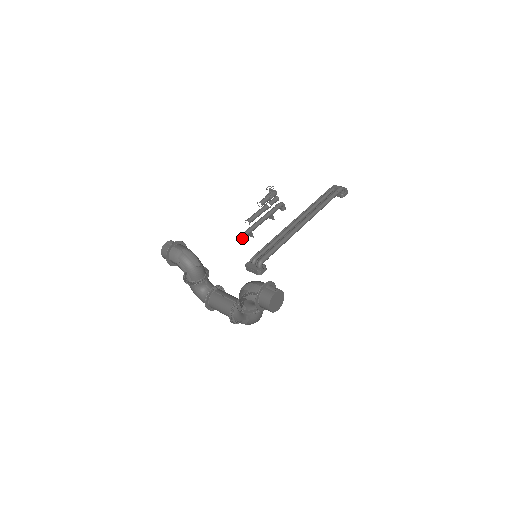
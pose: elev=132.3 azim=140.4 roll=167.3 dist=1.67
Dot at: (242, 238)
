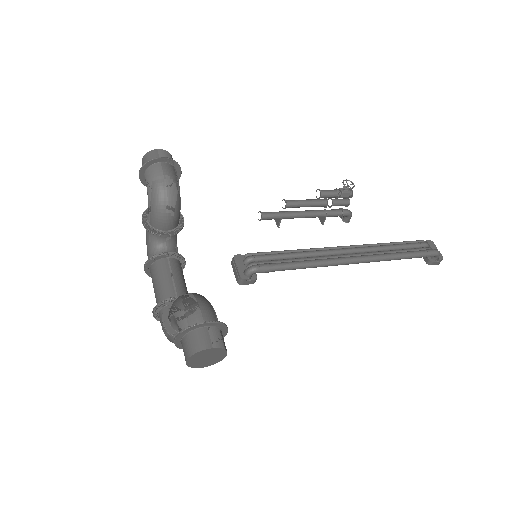
Dot at: (262, 218)
